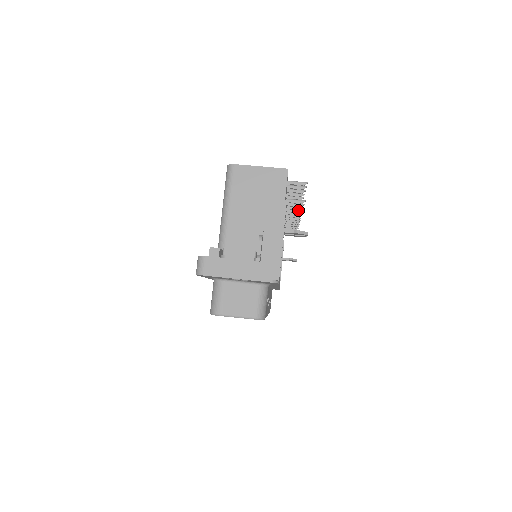
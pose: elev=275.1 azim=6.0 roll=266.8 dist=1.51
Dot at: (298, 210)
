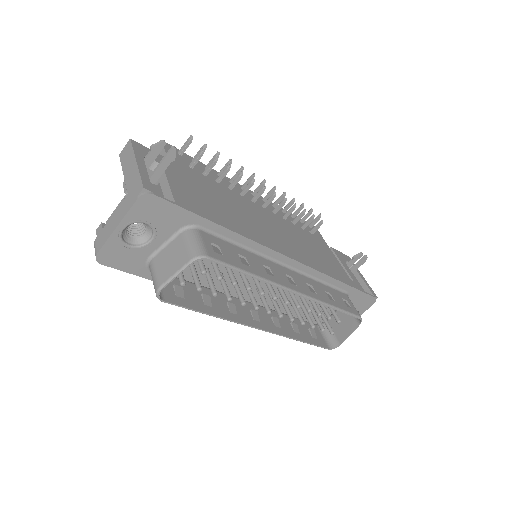
Dot at: (237, 176)
